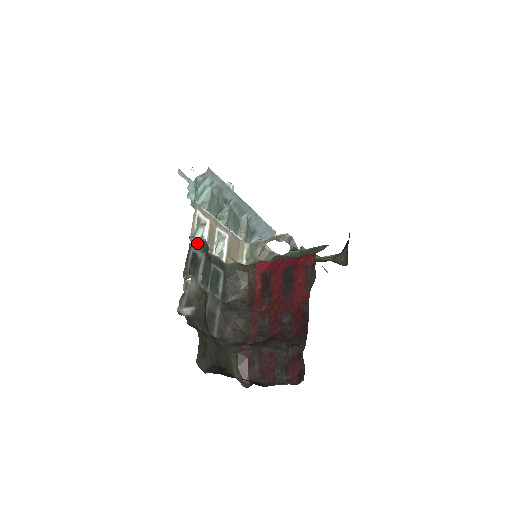
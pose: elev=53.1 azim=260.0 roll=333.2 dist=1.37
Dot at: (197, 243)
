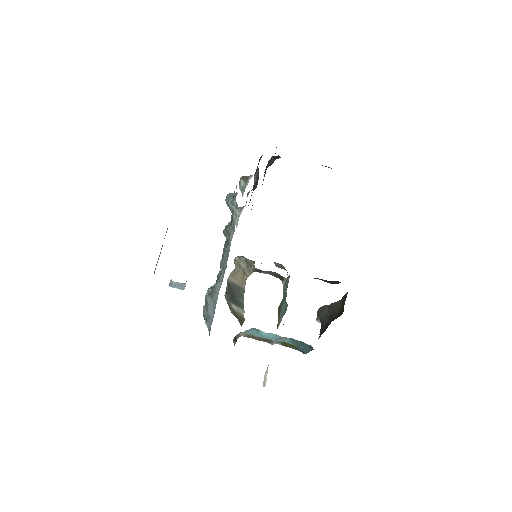
Dot at: (258, 173)
